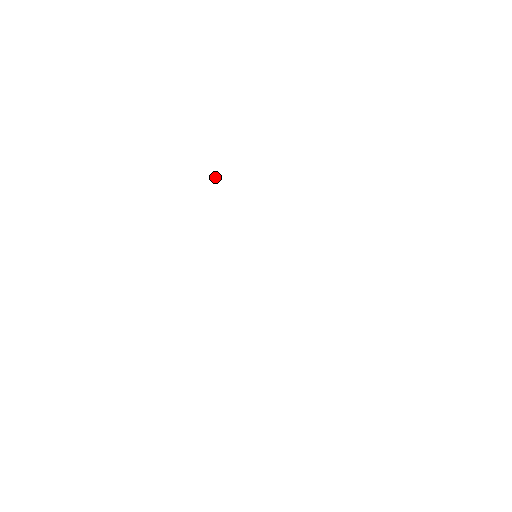
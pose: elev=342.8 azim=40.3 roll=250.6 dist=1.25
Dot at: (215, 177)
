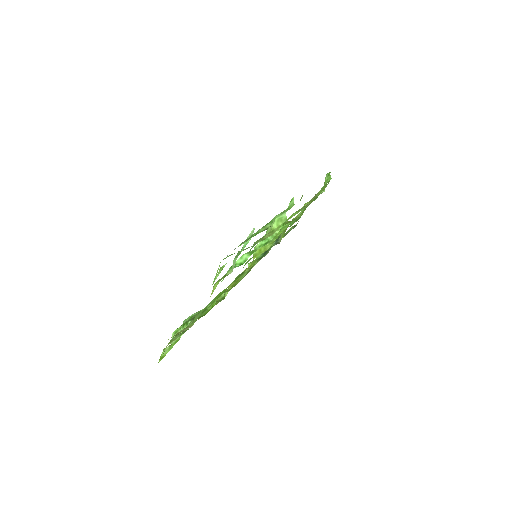
Dot at: (293, 198)
